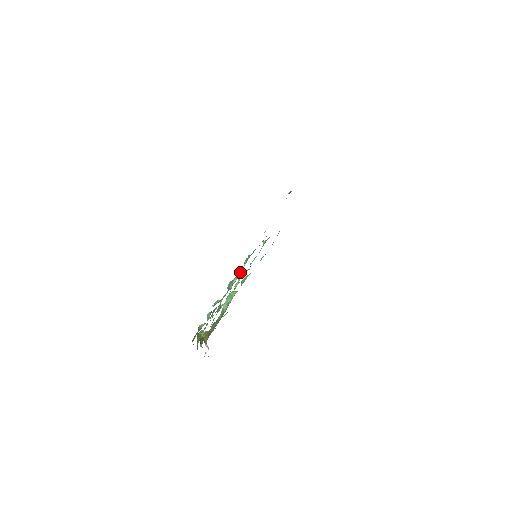
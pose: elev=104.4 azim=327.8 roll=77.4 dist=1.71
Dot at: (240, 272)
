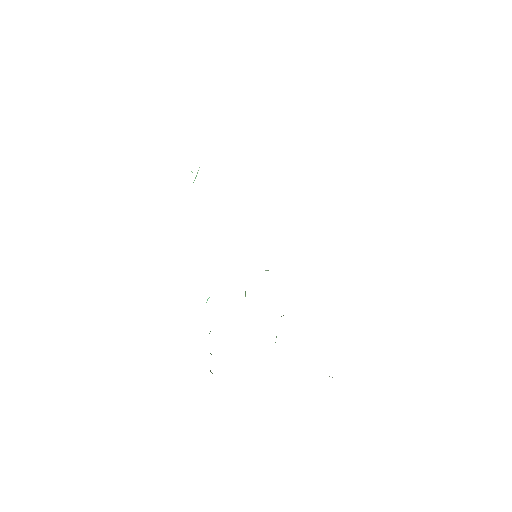
Dot at: occluded
